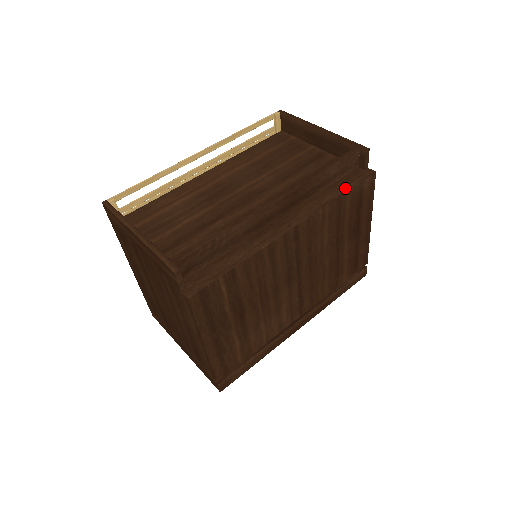
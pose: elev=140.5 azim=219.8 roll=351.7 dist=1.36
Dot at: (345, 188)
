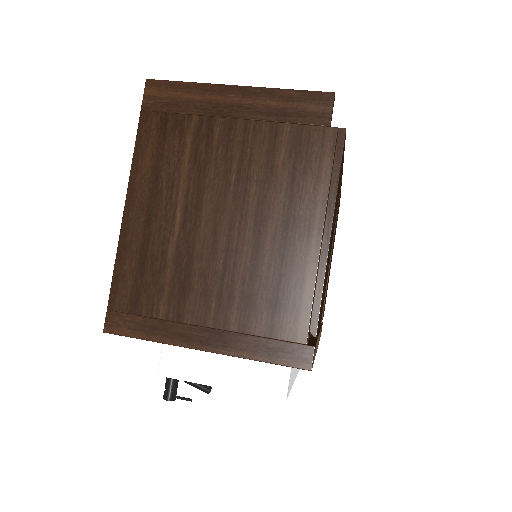
Dot at: occluded
